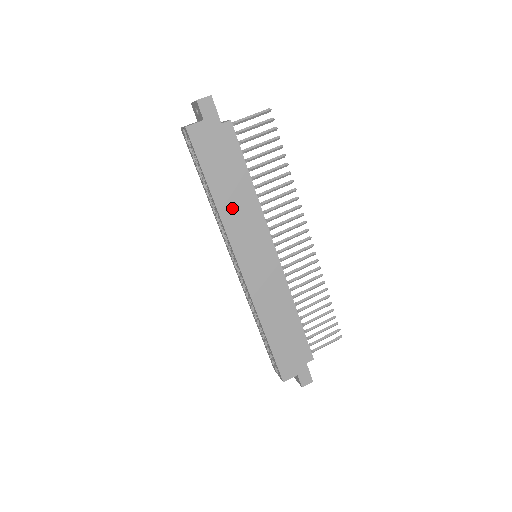
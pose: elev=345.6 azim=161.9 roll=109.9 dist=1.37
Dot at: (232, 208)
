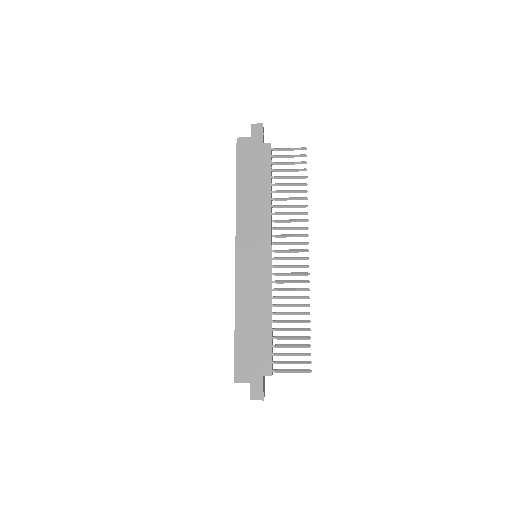
Dot at: (248, 204)
